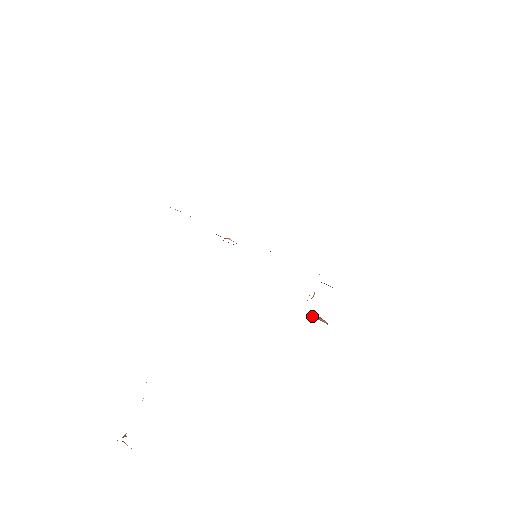
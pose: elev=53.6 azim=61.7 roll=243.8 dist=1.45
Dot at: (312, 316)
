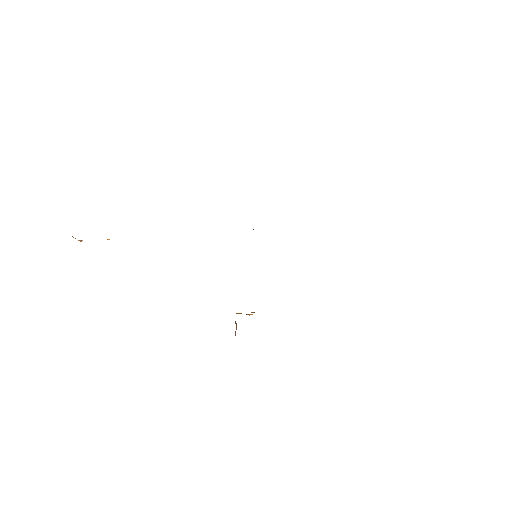
Dot at: (235, 321)
